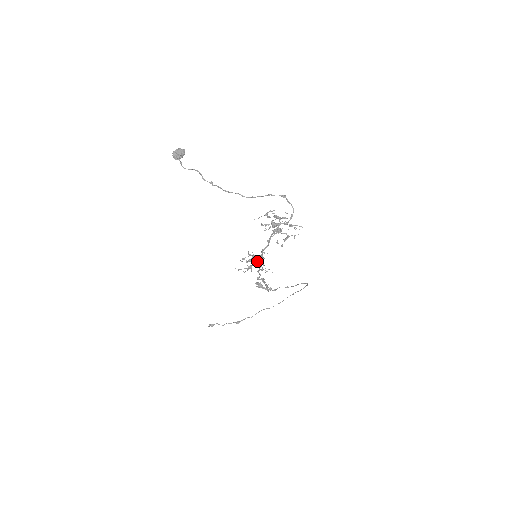
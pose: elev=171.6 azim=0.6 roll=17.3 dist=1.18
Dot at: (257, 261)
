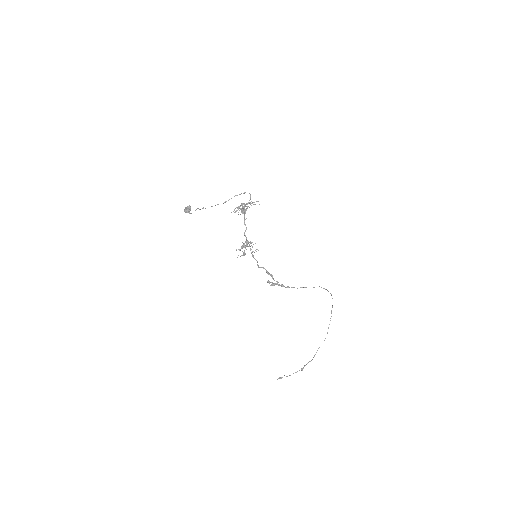
Dot at: (246, 245)
